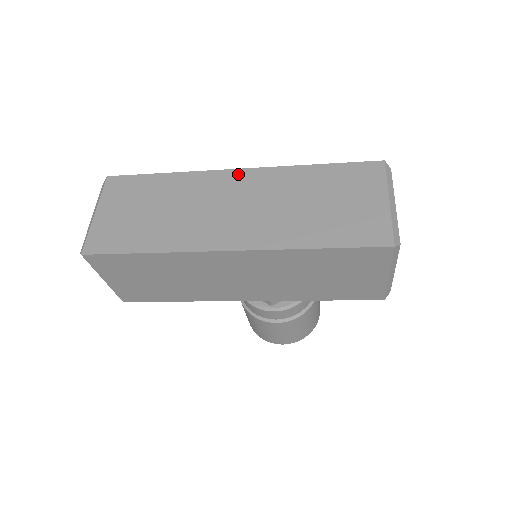
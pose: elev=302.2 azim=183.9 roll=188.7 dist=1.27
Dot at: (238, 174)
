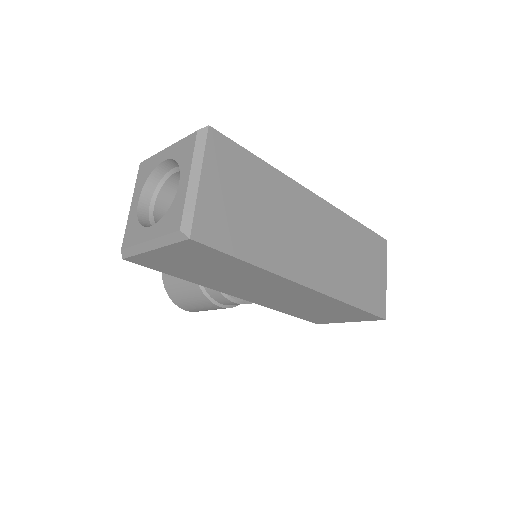
Dot at: (316, 201)
